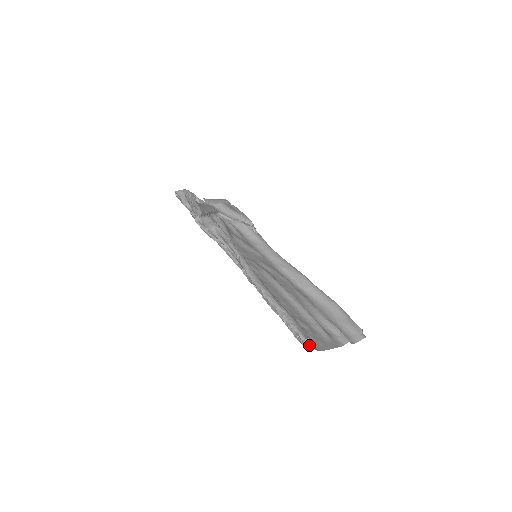
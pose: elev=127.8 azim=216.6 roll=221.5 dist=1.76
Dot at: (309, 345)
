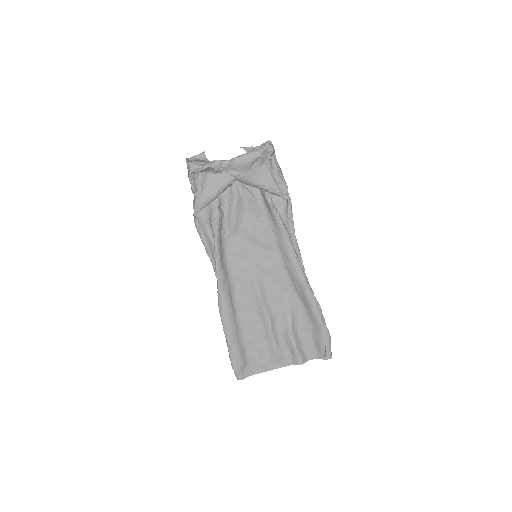
Dot at: (237, 377)
